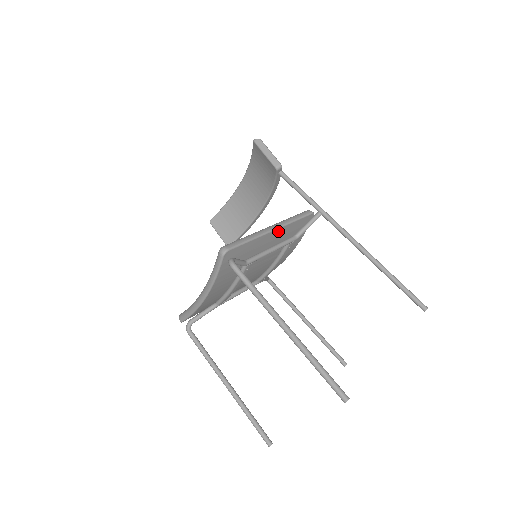
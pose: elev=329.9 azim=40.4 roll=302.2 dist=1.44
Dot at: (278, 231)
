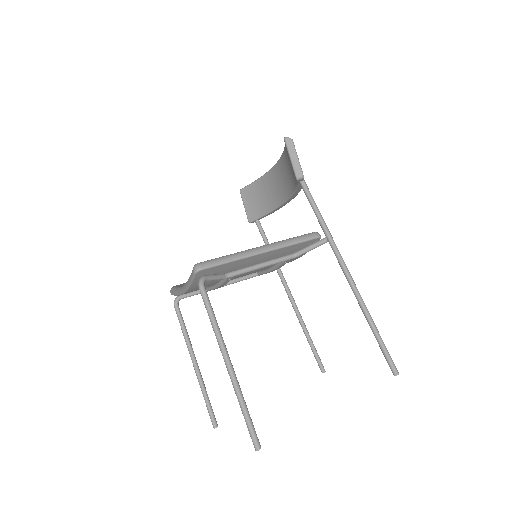
Dot at: (269, 253)
